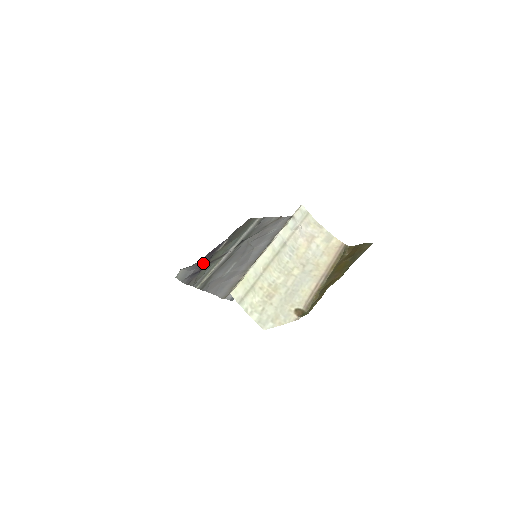
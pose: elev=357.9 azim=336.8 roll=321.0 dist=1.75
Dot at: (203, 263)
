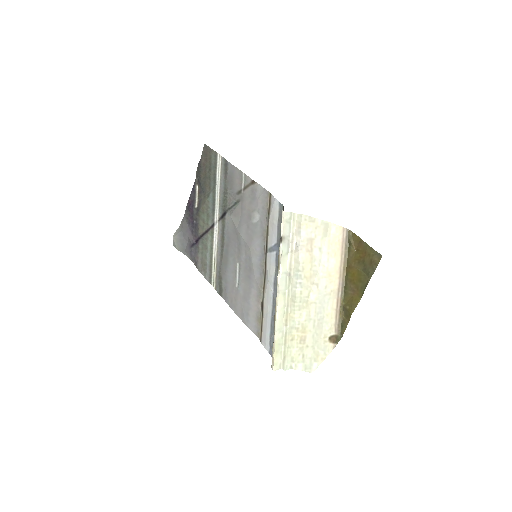
Dot at: (191, 227)
